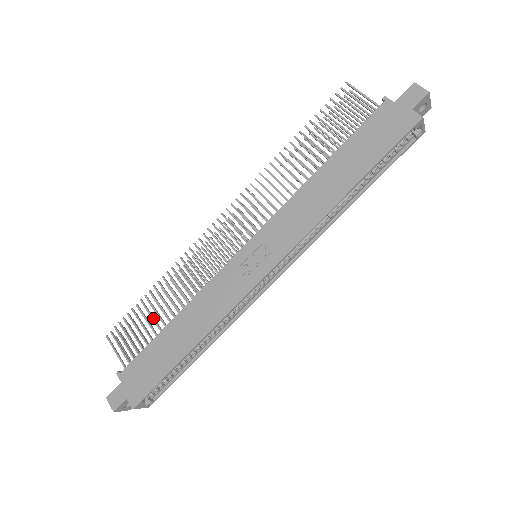
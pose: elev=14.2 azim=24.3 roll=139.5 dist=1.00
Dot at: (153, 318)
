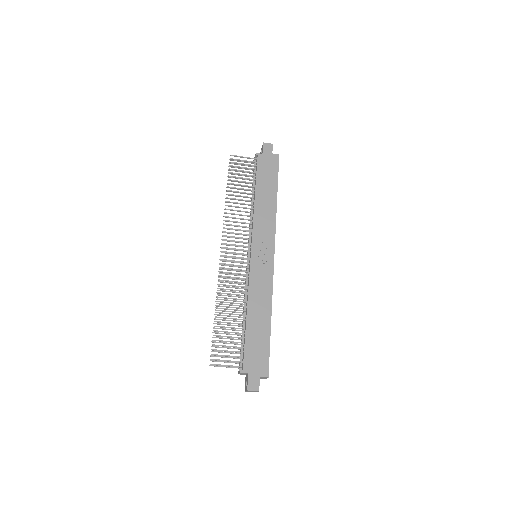
Dot at: (232, 327)
